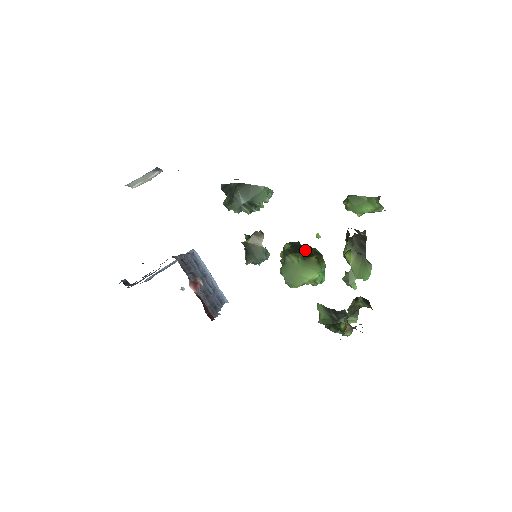
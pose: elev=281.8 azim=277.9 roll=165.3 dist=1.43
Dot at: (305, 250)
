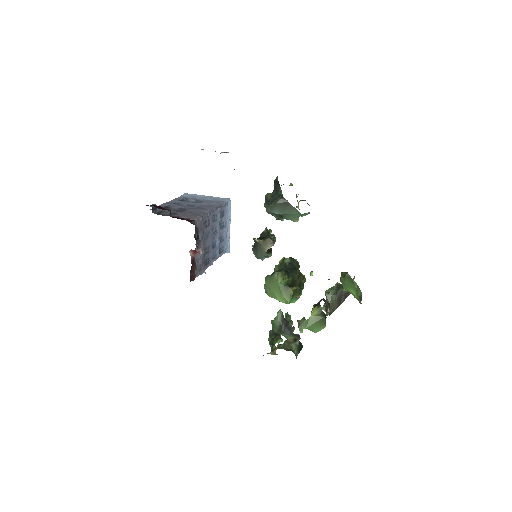
Dot at: (294, 276)
